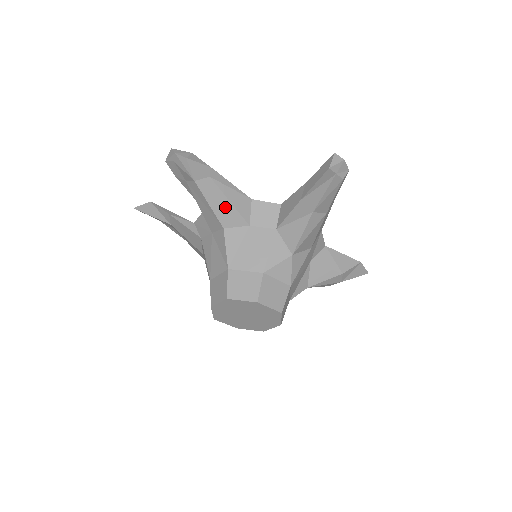
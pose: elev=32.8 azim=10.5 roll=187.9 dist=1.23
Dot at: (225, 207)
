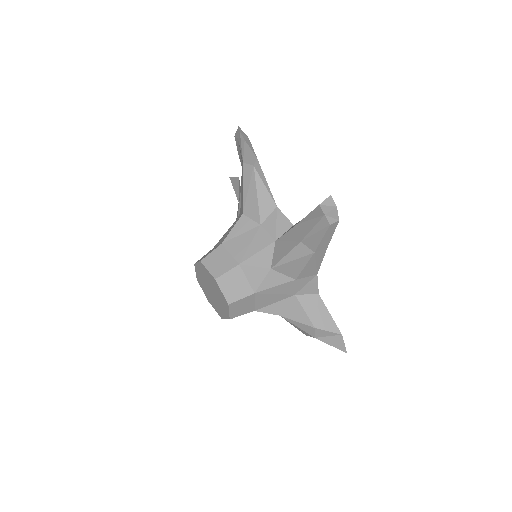
Dot at: (252, 197)
